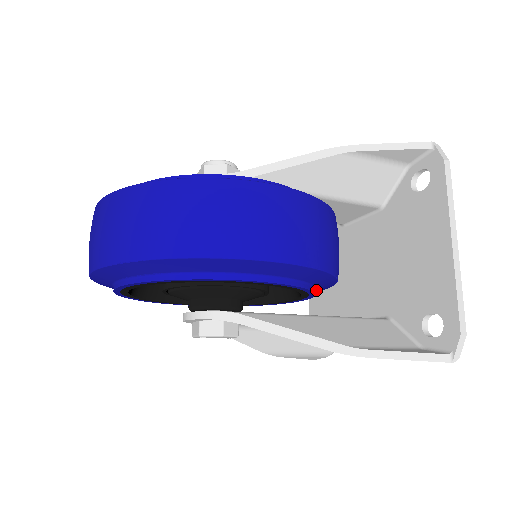
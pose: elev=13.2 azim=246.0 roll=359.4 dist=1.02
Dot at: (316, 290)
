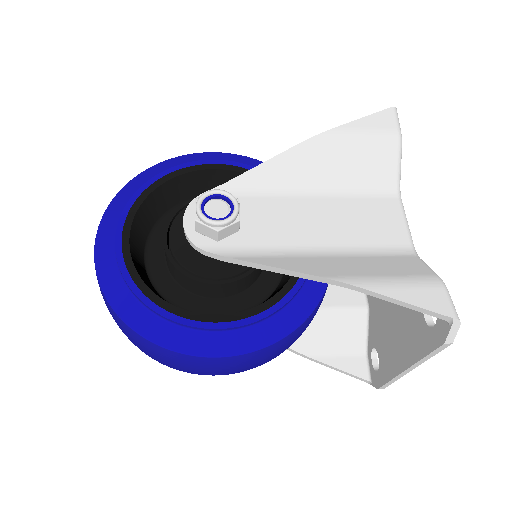
Dot at: occluded
